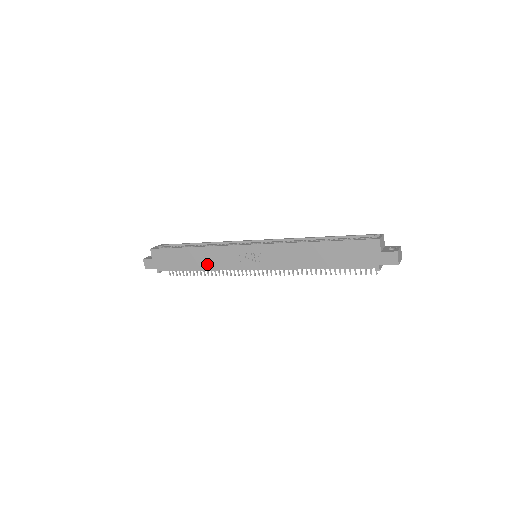
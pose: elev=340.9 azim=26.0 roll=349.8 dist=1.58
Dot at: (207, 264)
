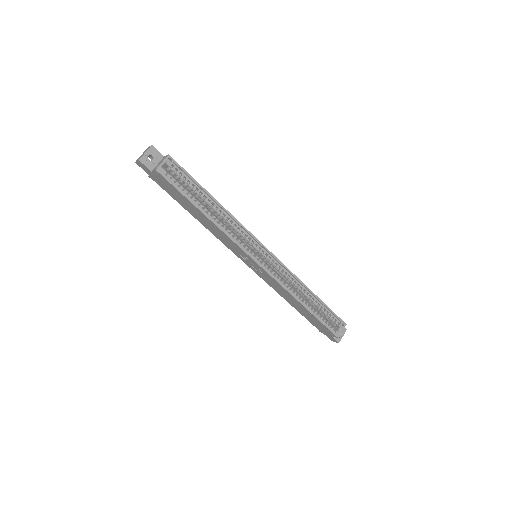
Dot at: (209, 227)
